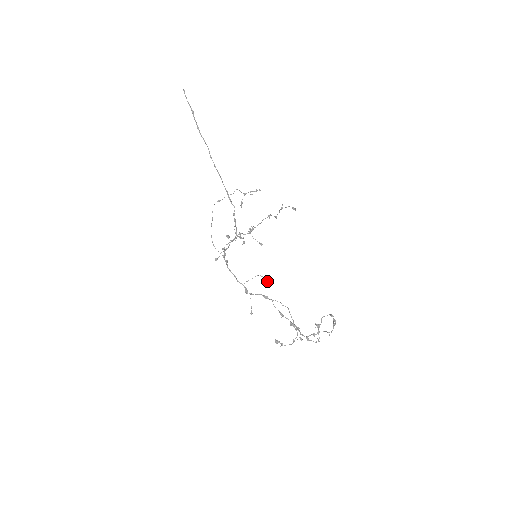
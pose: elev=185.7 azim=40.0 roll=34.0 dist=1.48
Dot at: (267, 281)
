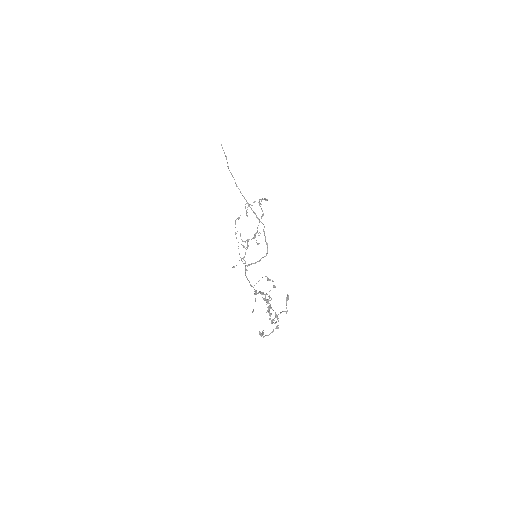
Dot at: (269, 280)
